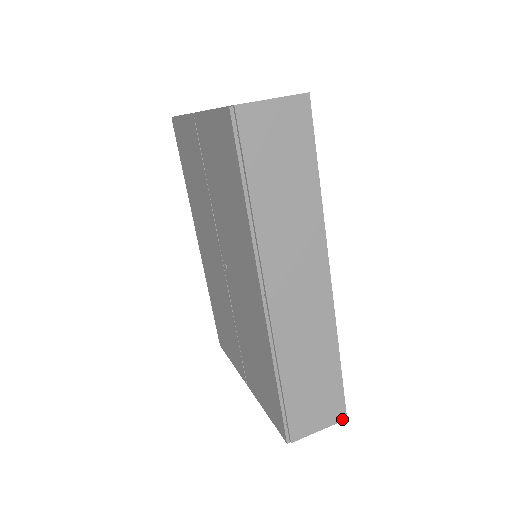
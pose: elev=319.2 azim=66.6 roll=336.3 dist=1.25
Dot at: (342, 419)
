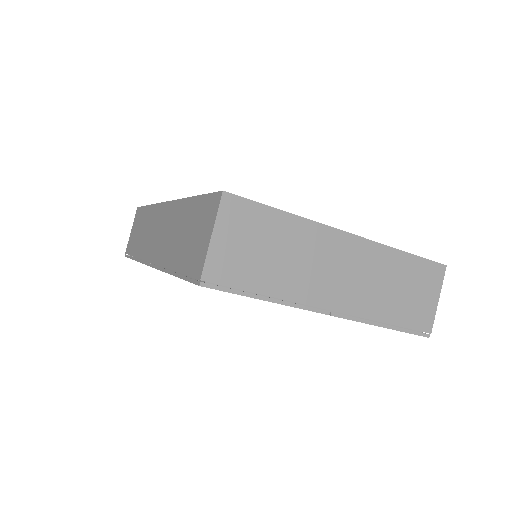
Dot at: occluded
